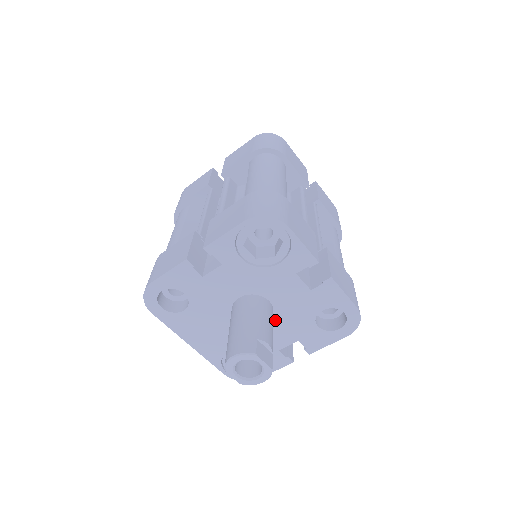
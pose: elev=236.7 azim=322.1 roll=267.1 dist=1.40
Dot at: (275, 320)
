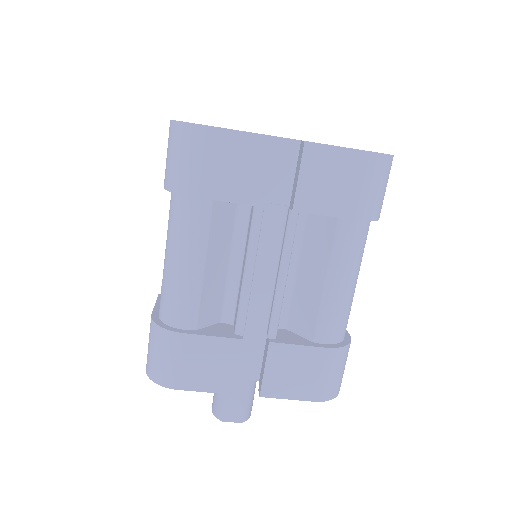
Dot at: occluded
